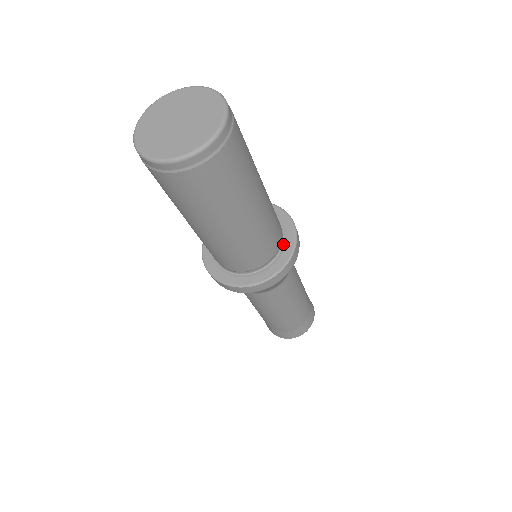
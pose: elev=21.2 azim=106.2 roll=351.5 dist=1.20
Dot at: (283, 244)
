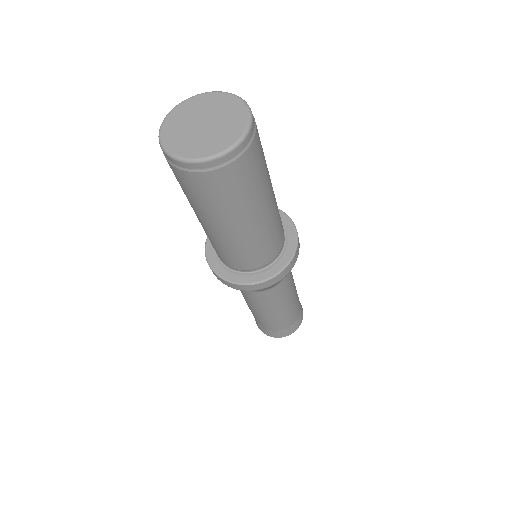
Dot at: (285, 244)
